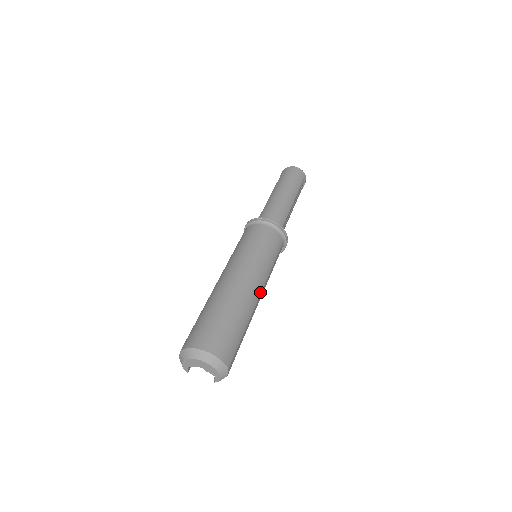
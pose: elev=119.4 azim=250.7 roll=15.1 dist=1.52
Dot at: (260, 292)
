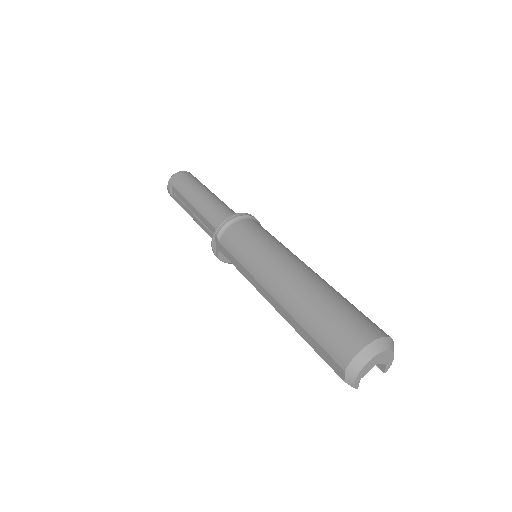
Dot at: occluded
